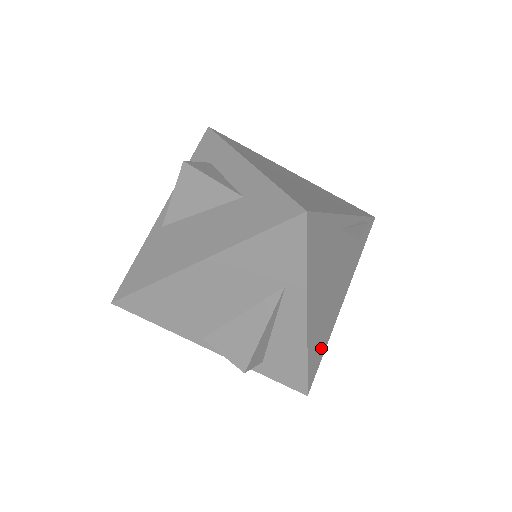
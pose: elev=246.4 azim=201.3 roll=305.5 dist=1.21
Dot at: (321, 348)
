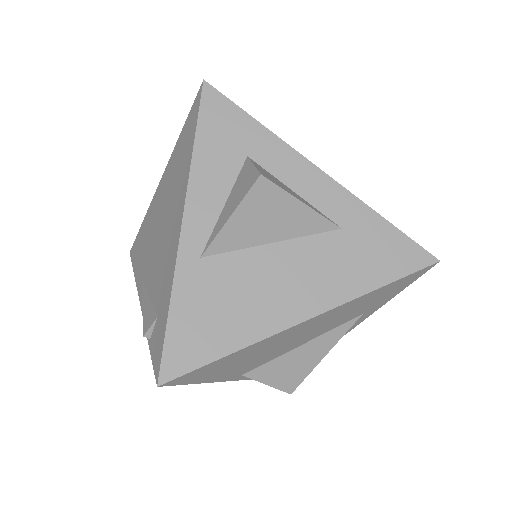
Dot at: occluded
